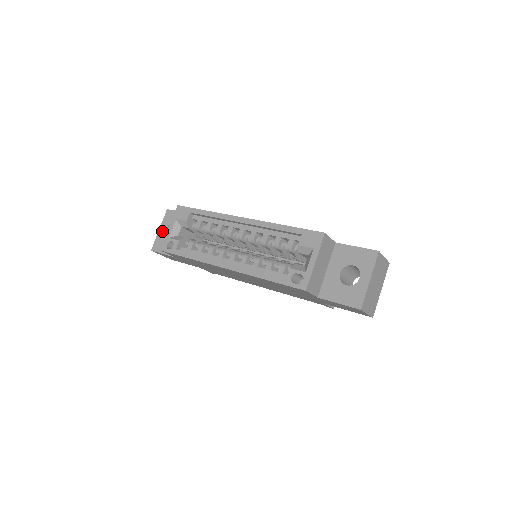
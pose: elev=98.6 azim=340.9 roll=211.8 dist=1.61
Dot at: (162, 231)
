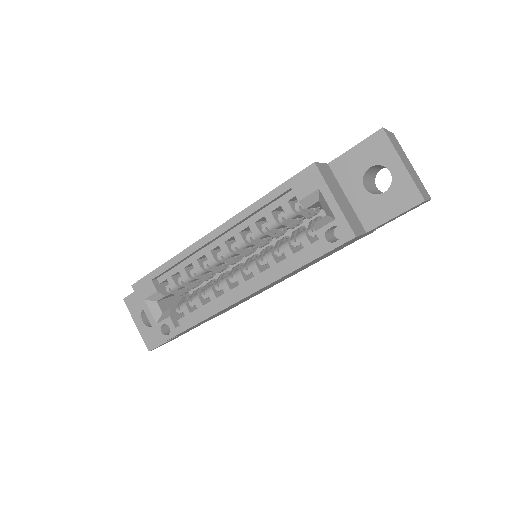
Dot at: (140, 324)
